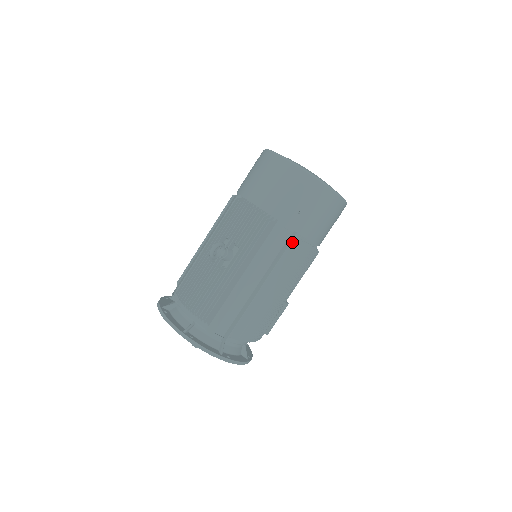
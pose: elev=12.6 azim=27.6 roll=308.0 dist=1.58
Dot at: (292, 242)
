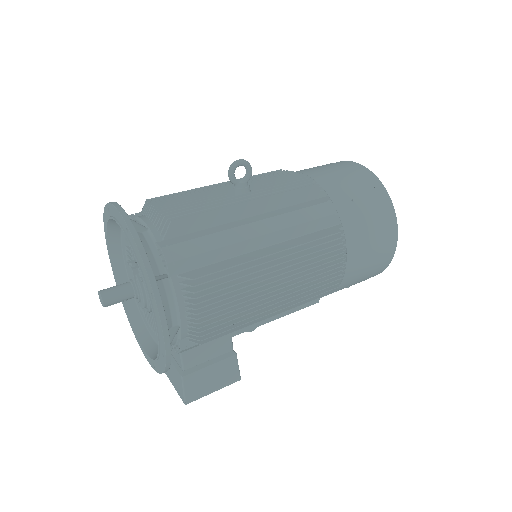
Dot at: (326, 228)
